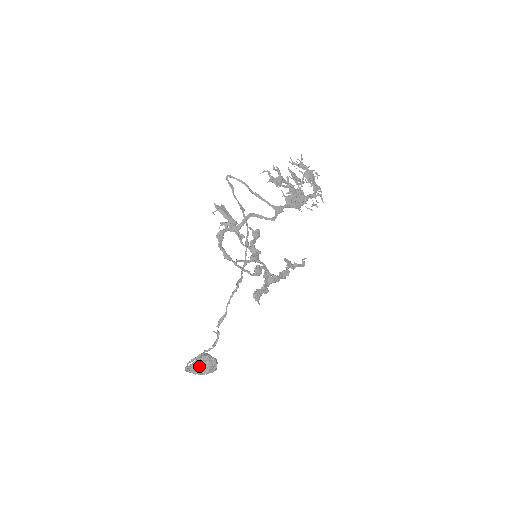
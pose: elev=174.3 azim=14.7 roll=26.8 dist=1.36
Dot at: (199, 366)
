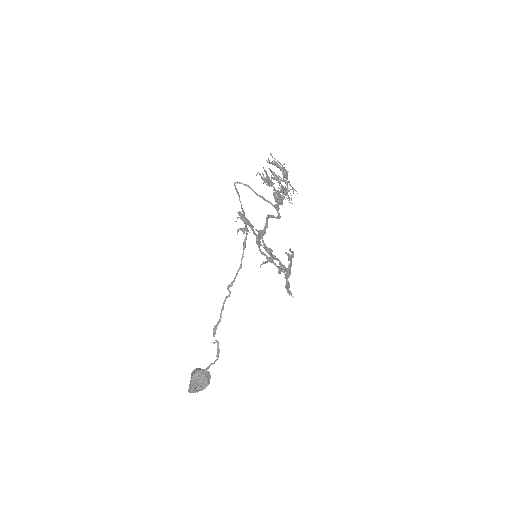
Dot at: (197, 383)
